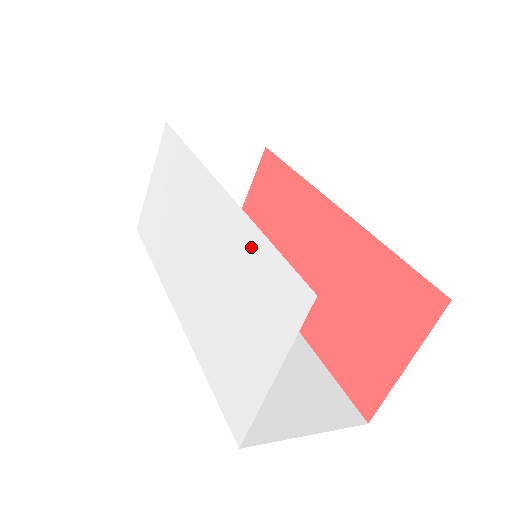
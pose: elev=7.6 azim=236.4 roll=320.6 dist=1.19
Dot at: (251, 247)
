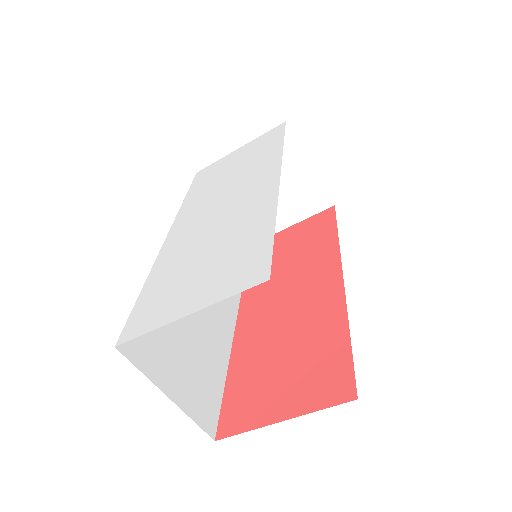
Dot at: (259, 226)
